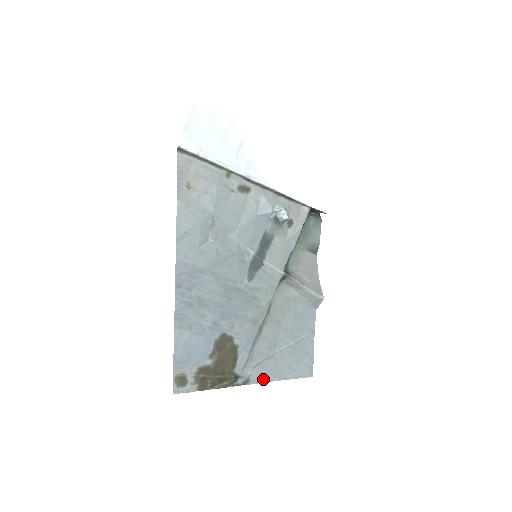
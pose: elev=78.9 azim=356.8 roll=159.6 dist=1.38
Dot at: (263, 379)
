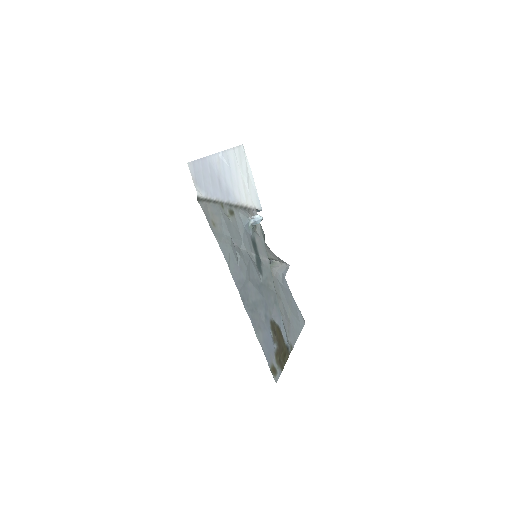
Dot at: (294, 340)
